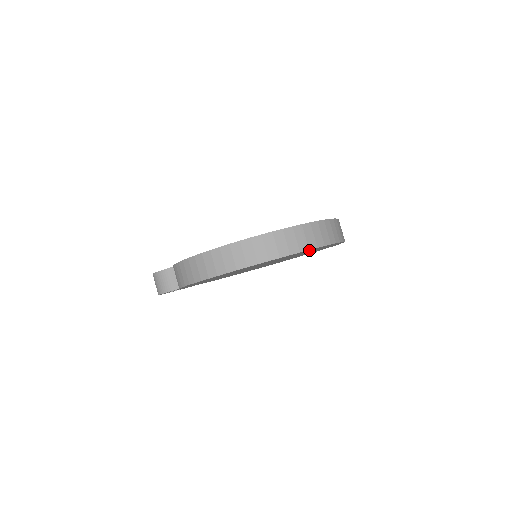
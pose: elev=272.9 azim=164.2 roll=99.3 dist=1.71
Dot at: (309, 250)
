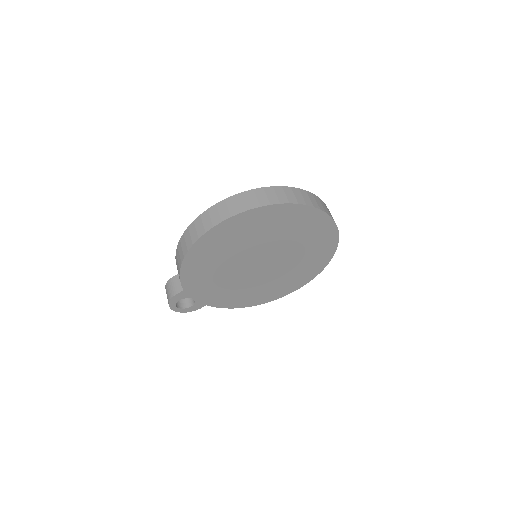
Dot at: (285, 211)
